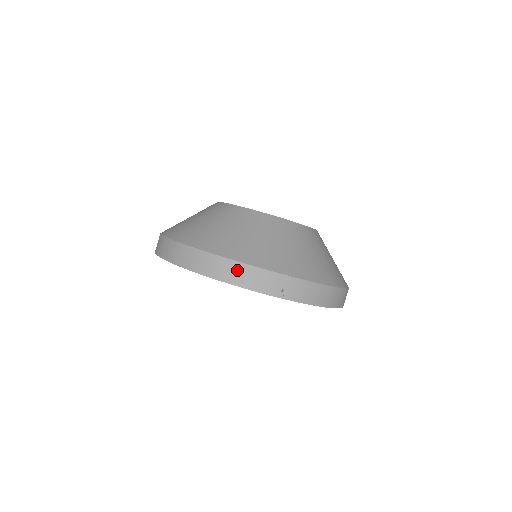
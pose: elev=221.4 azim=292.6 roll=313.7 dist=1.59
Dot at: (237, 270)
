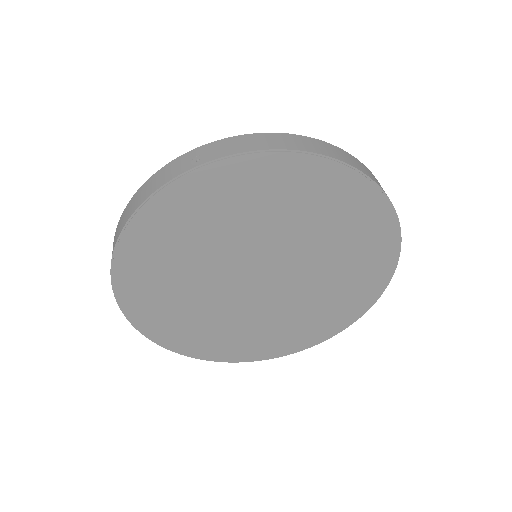
Dot at: (142, 192)
